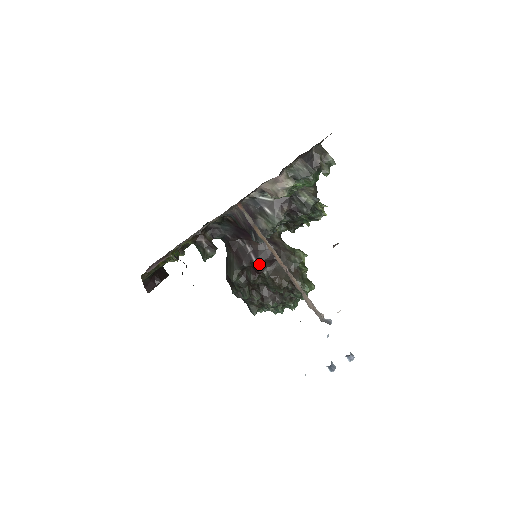
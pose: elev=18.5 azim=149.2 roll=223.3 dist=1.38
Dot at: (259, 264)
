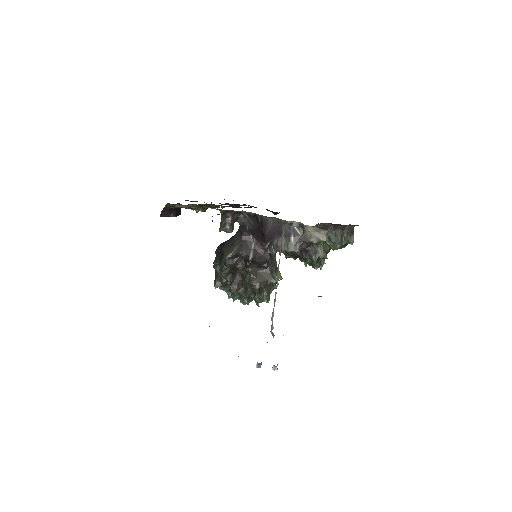
Dot at: (252, 261)
